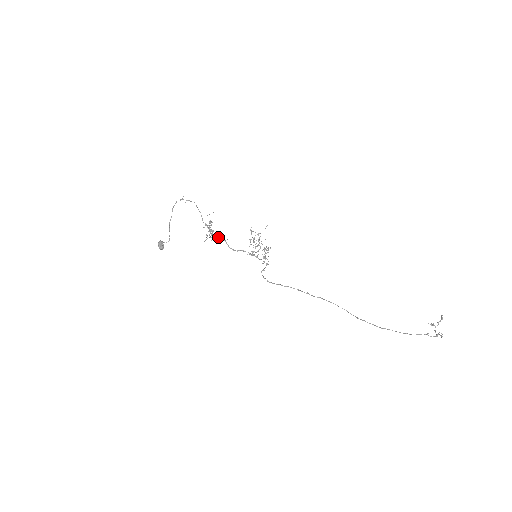
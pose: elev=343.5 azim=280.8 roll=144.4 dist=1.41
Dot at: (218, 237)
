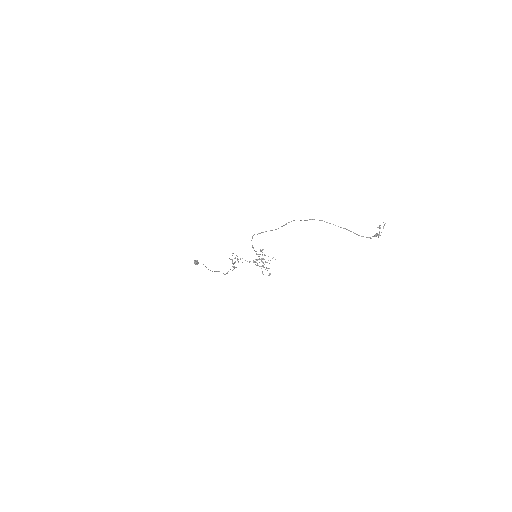
Dot at: (237, 259)
